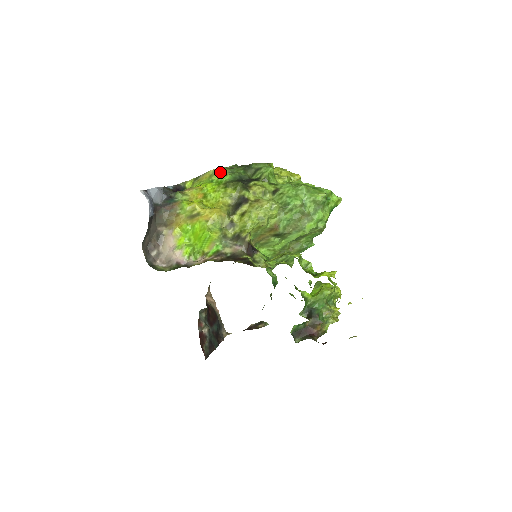
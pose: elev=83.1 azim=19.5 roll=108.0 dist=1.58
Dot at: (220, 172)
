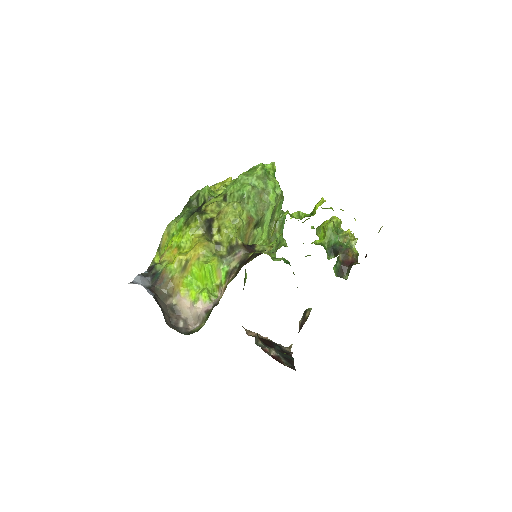
Dot at: (173, 224)
